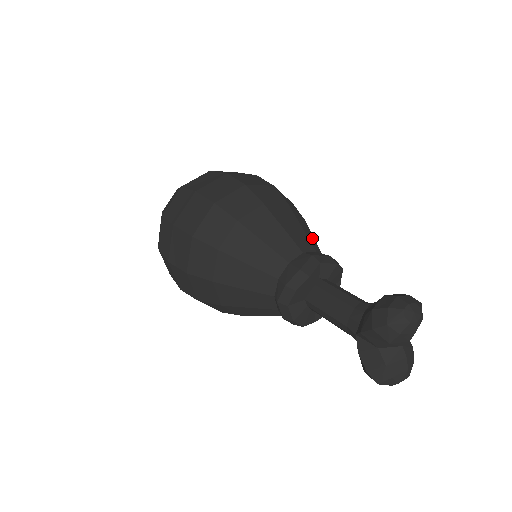
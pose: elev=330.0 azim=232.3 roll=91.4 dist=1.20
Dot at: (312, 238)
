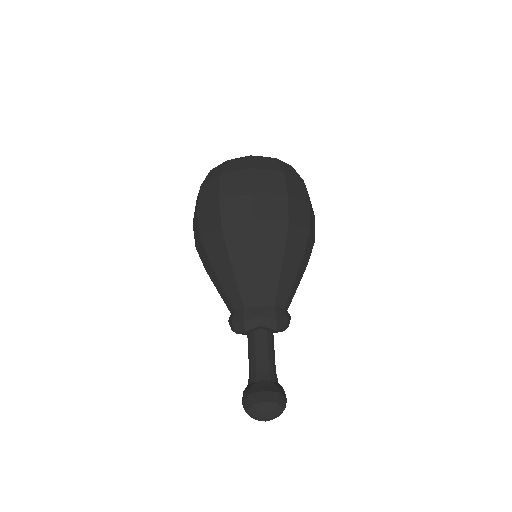
Dot at: (288, 285)
